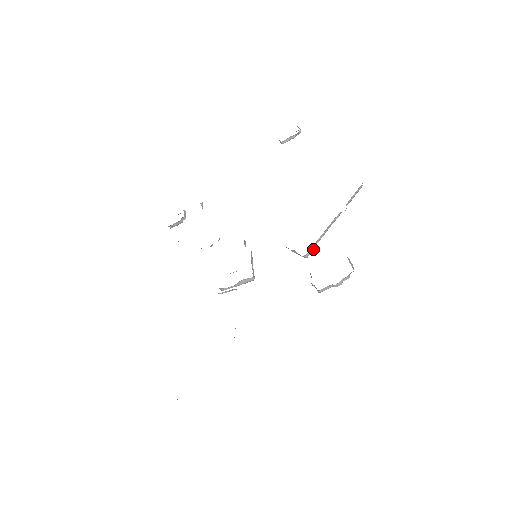
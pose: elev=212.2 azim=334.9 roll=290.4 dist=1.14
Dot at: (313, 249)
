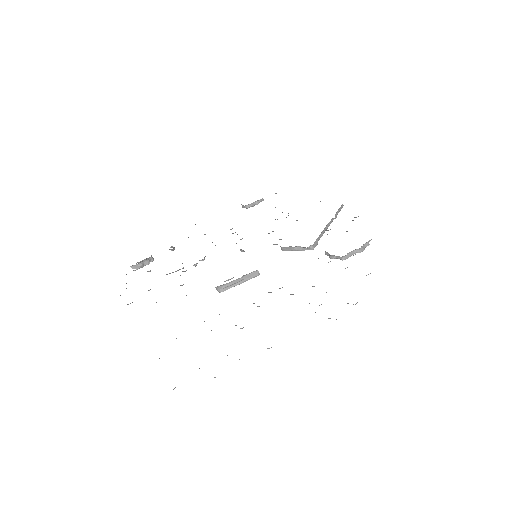
Dot at: (317, 242)
